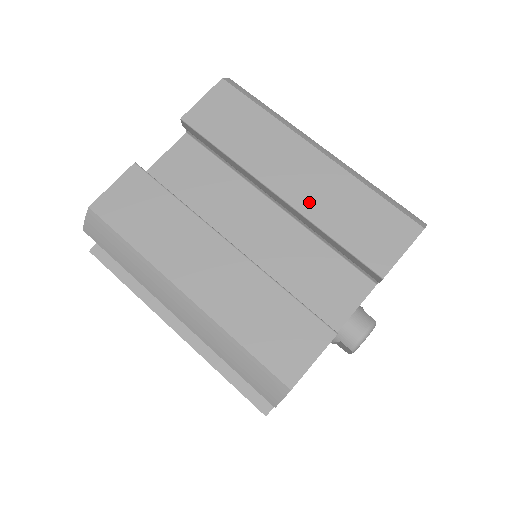
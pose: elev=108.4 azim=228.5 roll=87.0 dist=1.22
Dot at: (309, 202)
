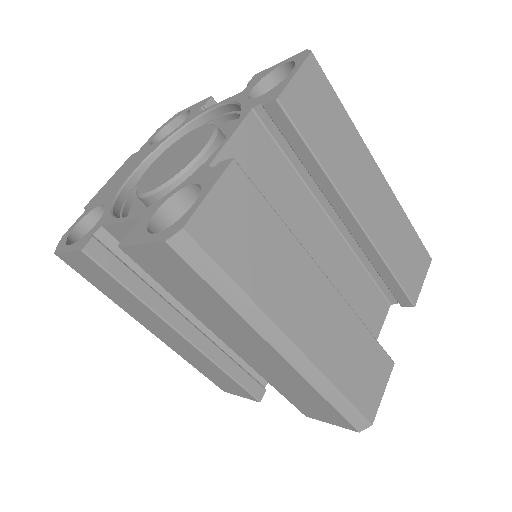
Dot at: (259, 367)
